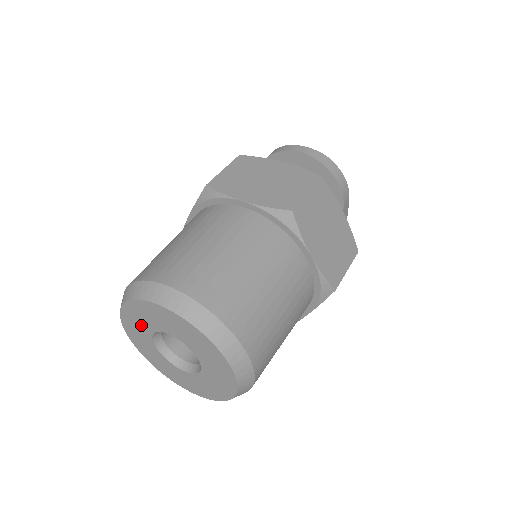
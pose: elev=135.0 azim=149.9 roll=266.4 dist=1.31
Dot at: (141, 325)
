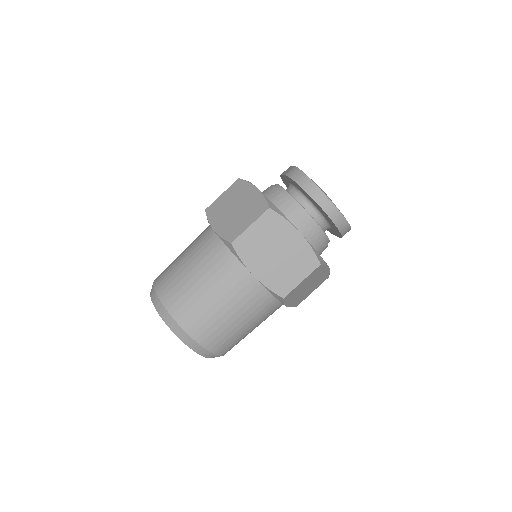
Dot at: occluded
